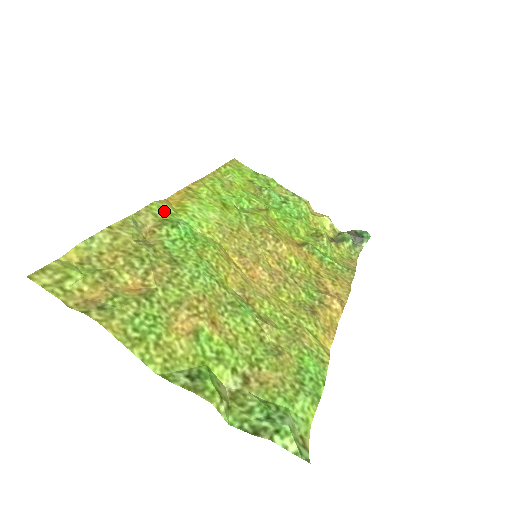
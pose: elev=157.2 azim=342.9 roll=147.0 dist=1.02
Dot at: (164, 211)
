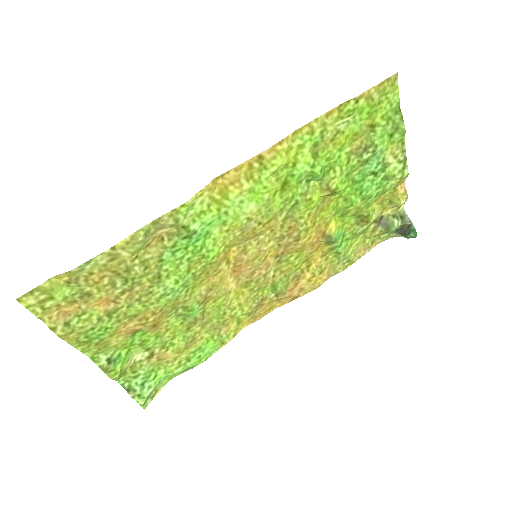
Dot at: (193, 210)
